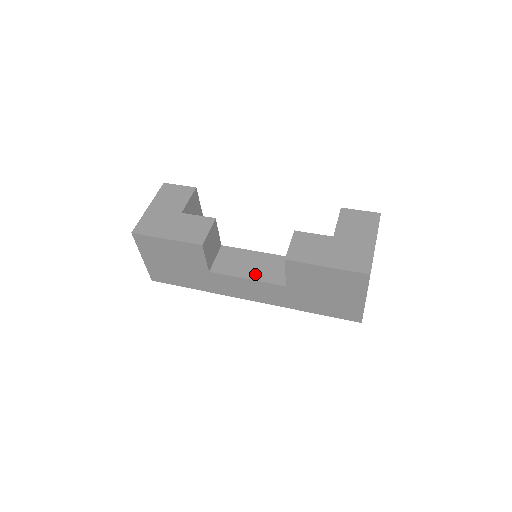
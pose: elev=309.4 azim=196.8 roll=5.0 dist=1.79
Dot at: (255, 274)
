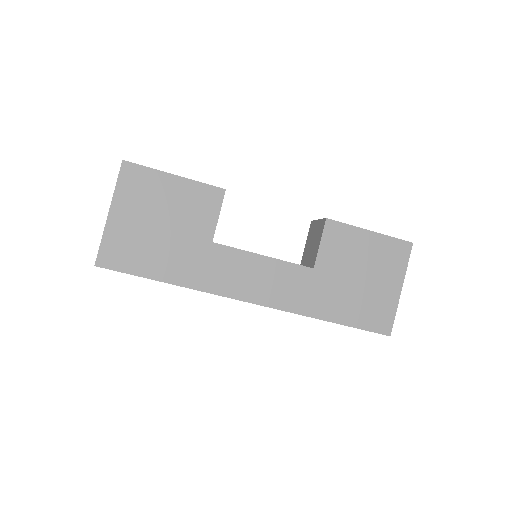
Dot at: occluded
